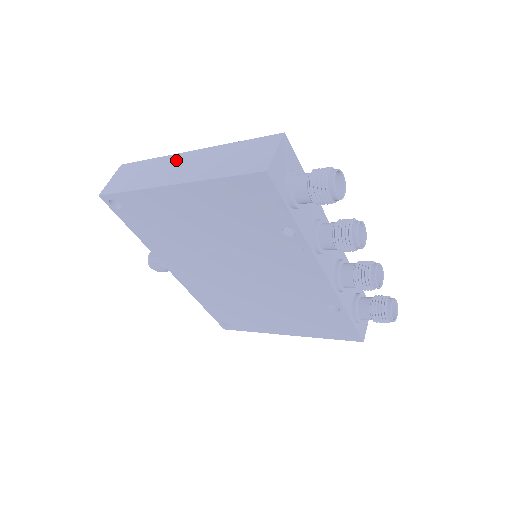
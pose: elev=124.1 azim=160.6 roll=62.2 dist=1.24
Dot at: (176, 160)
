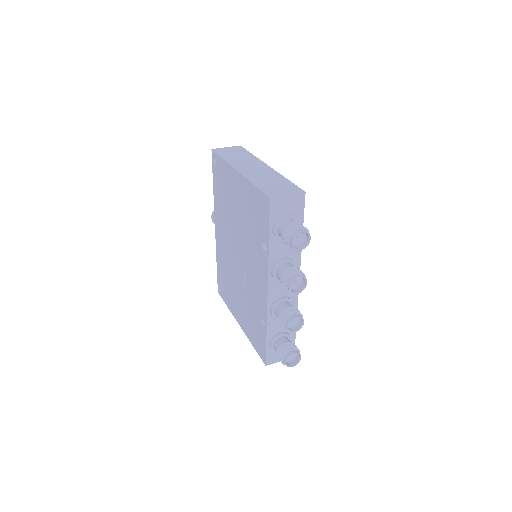
Dot at: (257, 163)
